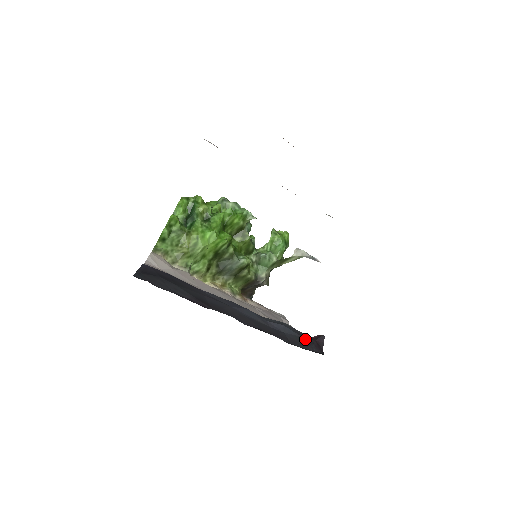
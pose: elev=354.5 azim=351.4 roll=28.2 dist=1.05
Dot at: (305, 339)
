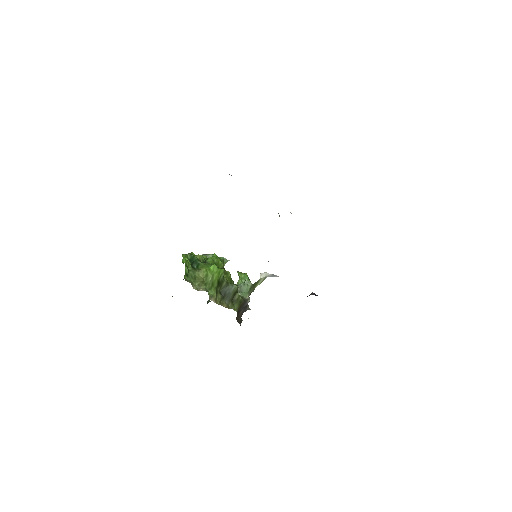
Dot at: occluded
